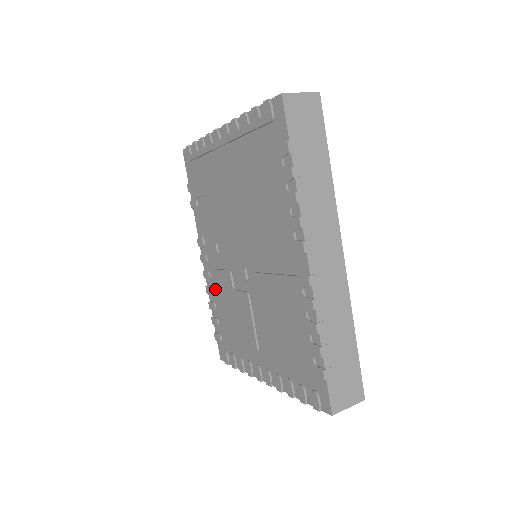
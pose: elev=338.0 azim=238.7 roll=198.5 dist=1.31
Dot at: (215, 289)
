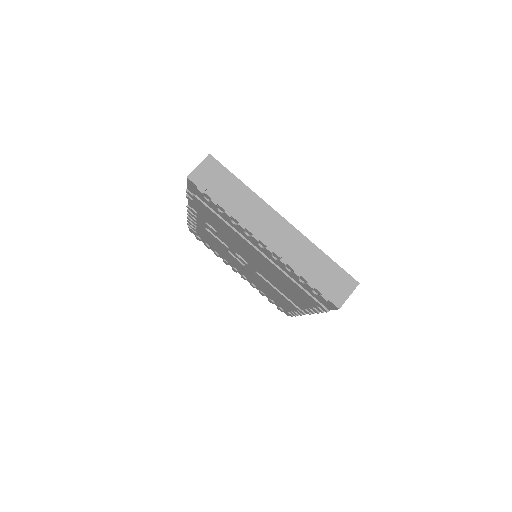
Dot at: (200, 227)
